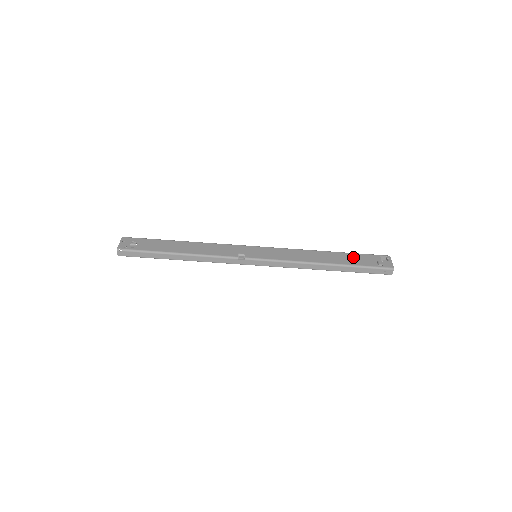
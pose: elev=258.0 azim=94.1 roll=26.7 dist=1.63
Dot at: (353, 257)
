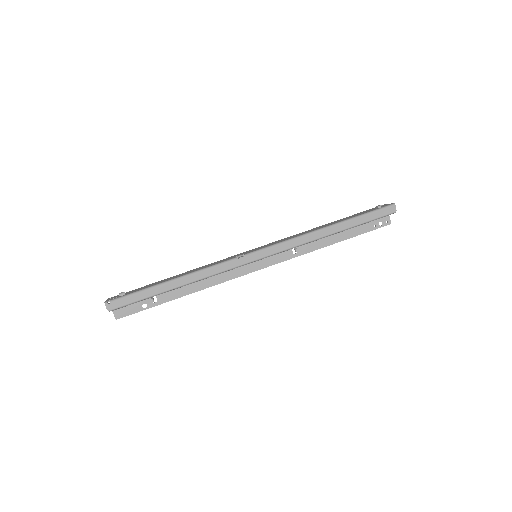
Dot at: (351, 216)
